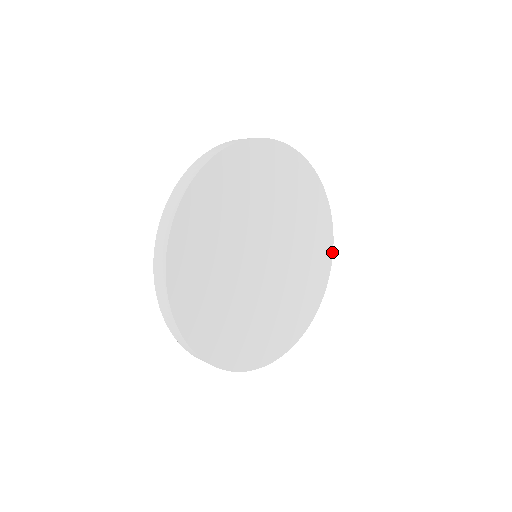
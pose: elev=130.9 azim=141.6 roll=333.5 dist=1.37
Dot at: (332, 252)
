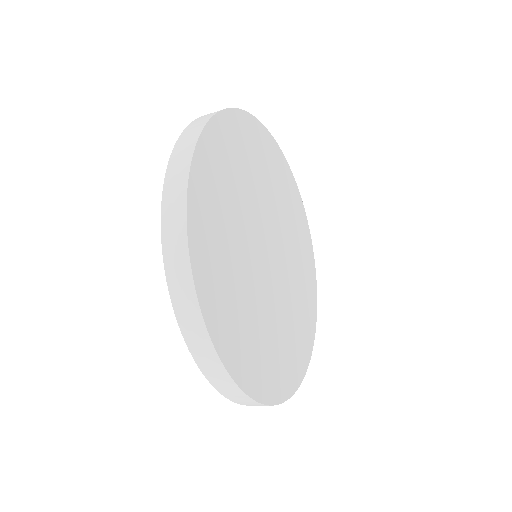
Dot at: (310, 238)
